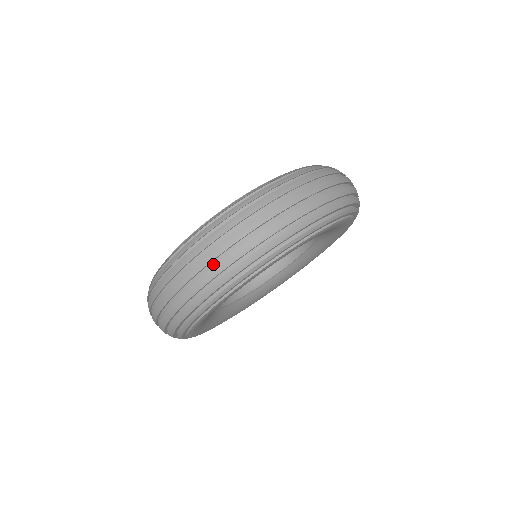
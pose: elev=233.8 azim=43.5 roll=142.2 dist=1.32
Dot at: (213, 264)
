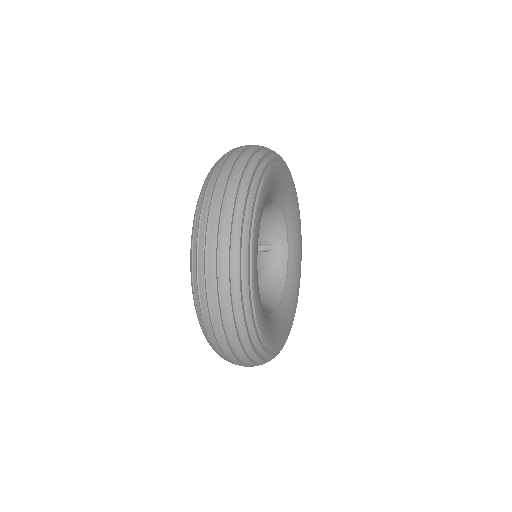
Dot at: (219, 256)
